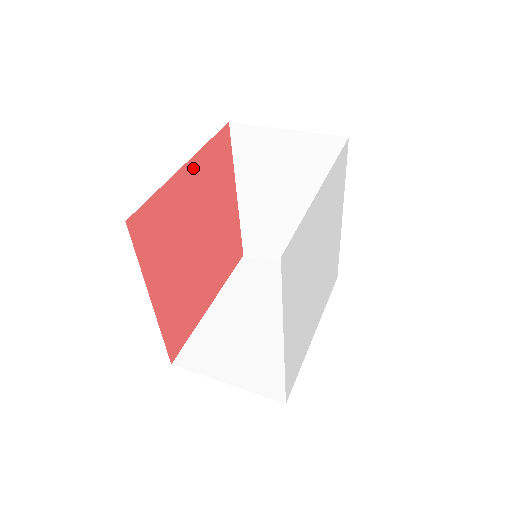
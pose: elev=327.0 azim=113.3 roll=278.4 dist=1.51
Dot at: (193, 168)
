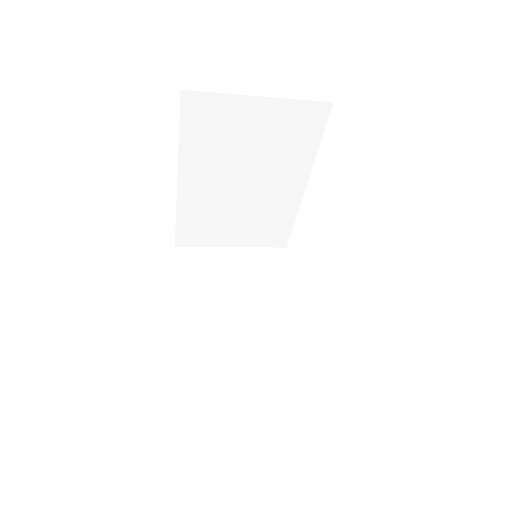
Dot at: occluded
